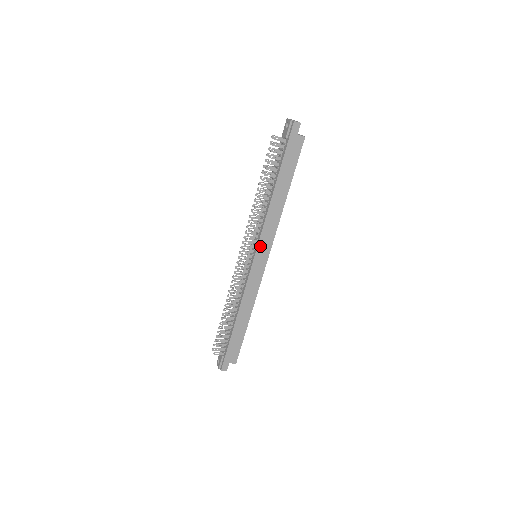
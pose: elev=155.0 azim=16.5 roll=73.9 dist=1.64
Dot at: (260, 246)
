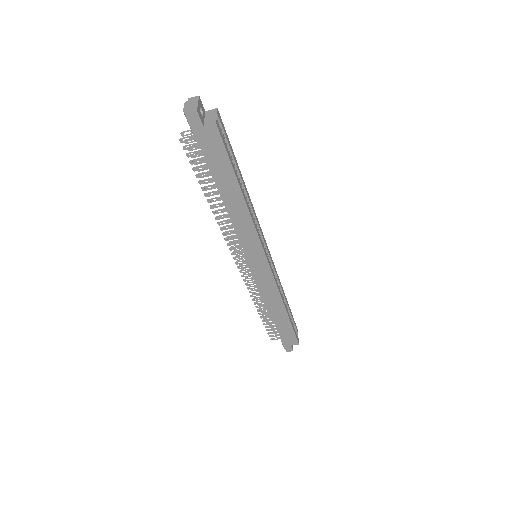
Dot at: (248, 252)
